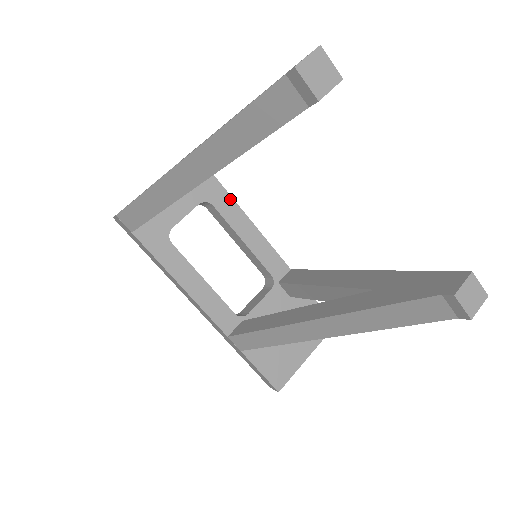
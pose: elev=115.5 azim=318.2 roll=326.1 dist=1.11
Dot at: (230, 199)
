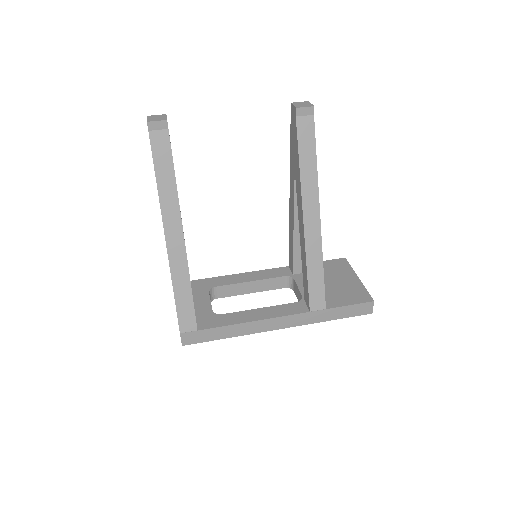
Dot at: (219, 278)
